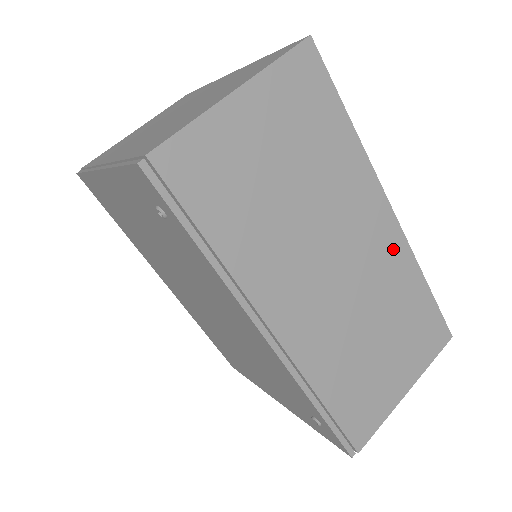
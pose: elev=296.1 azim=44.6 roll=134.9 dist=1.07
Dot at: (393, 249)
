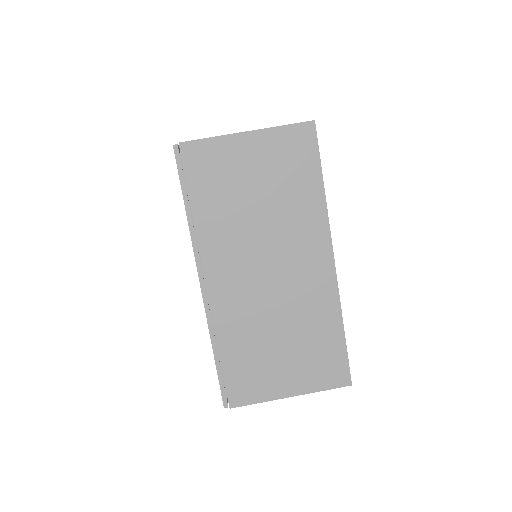
Dot at: (323, 285)
